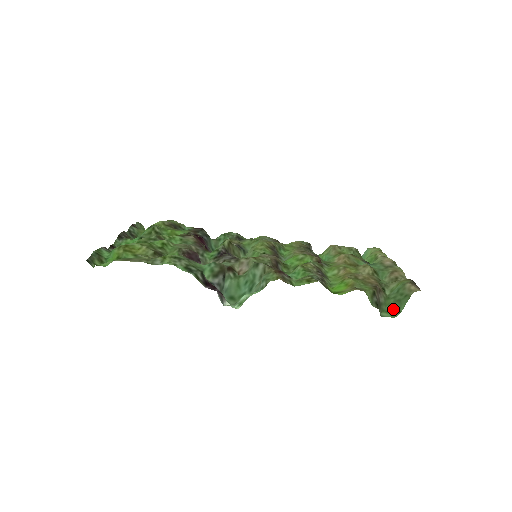
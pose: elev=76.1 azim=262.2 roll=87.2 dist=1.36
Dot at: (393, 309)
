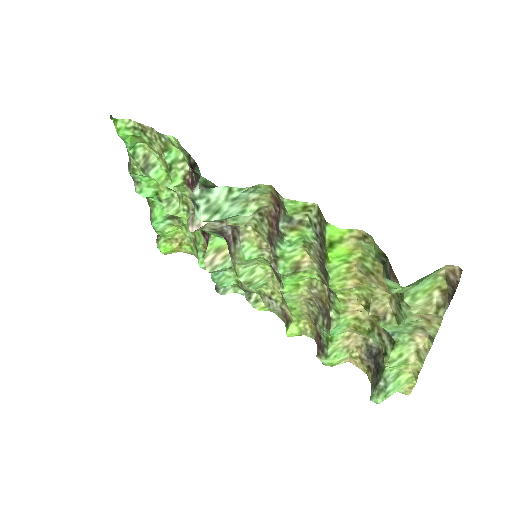
Dot at: (406, 286)
